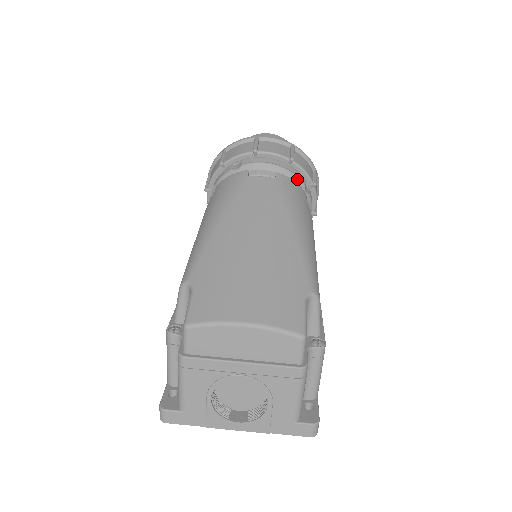
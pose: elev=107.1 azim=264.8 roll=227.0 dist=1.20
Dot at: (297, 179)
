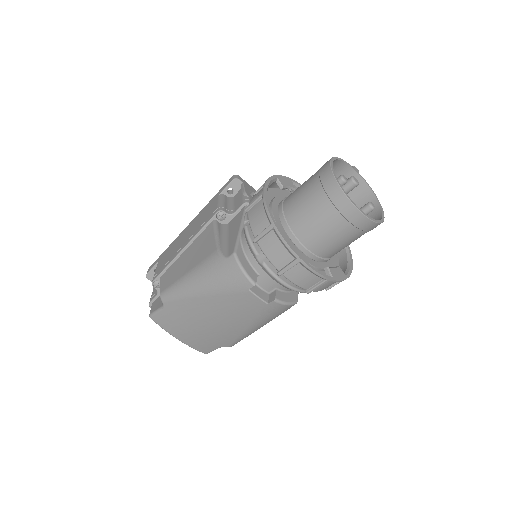
Dot at: (303, 292)
